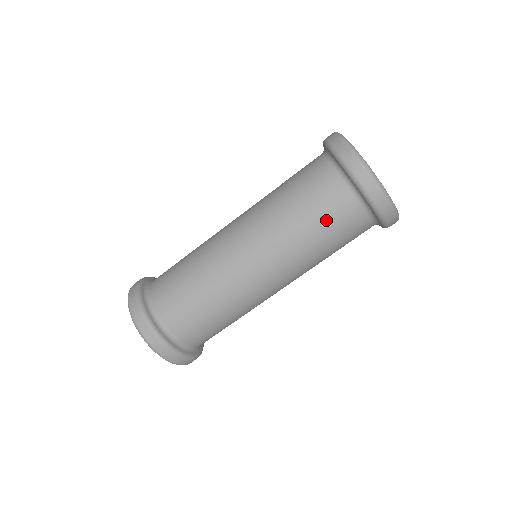
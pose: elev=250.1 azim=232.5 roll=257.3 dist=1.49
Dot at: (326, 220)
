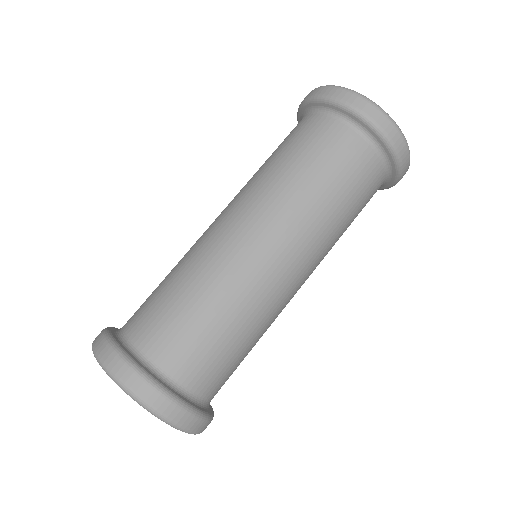
Dot at: (284, 144)
